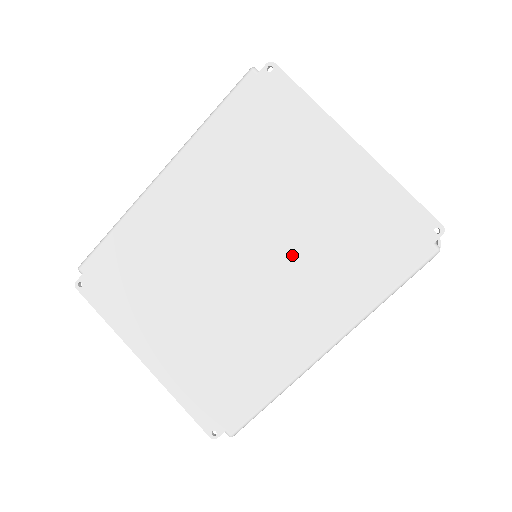
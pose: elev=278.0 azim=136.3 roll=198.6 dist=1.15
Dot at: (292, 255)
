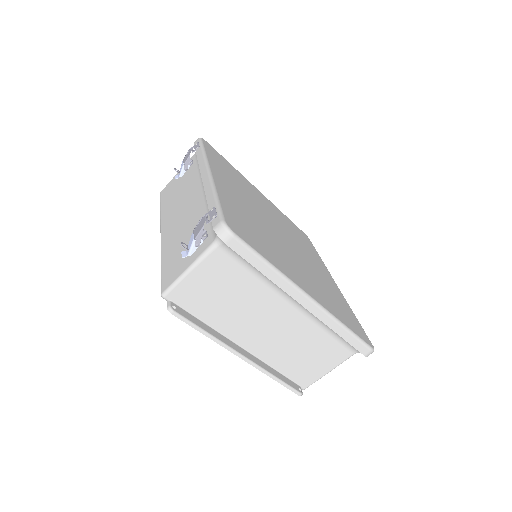
Dot at: occluded
